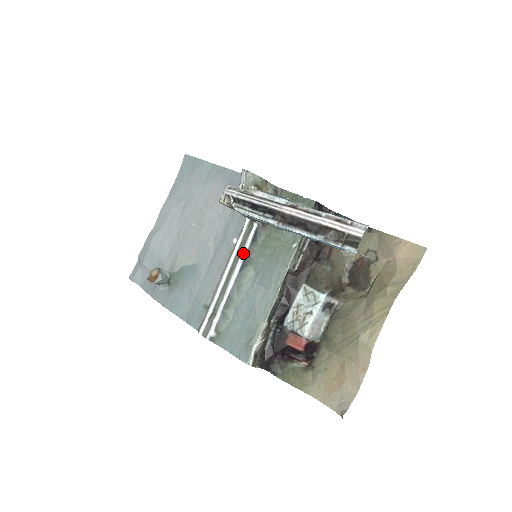
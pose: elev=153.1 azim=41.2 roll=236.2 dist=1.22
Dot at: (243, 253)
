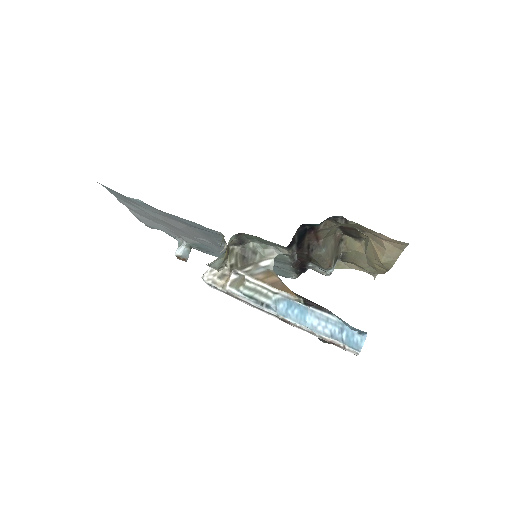
Dot at: occluded
